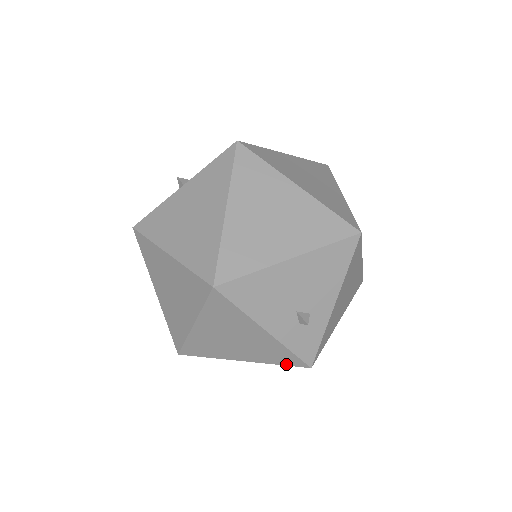
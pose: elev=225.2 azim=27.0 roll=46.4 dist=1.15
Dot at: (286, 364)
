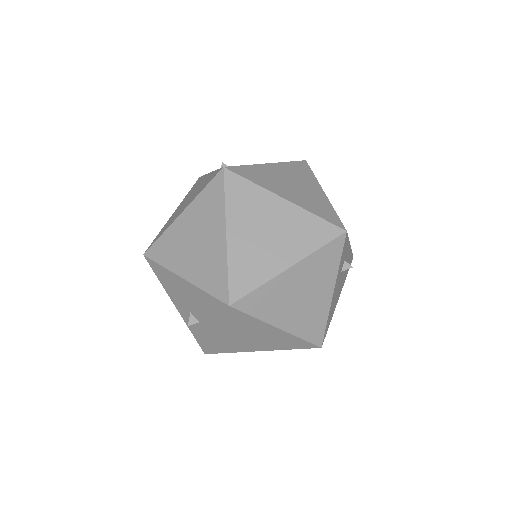
Dot at: occluded
